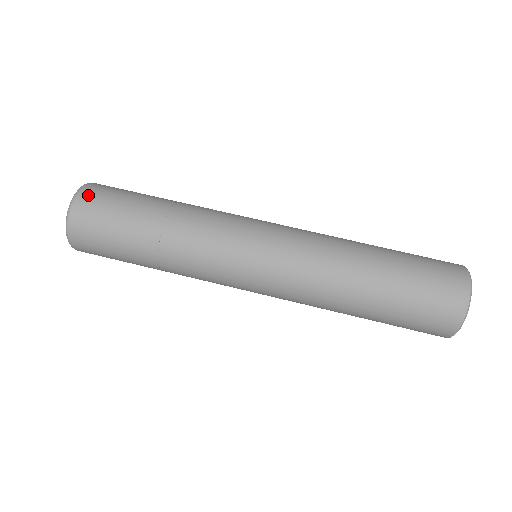
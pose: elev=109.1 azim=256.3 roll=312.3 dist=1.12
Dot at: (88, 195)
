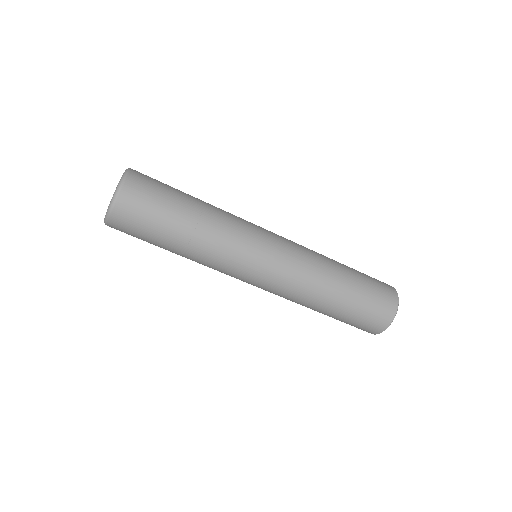
Dot at: (129, 195)
